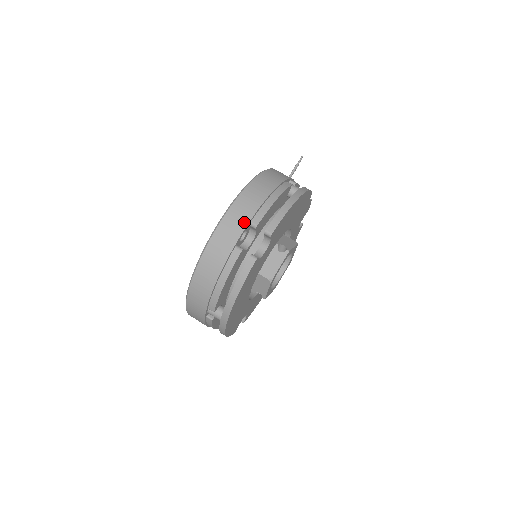
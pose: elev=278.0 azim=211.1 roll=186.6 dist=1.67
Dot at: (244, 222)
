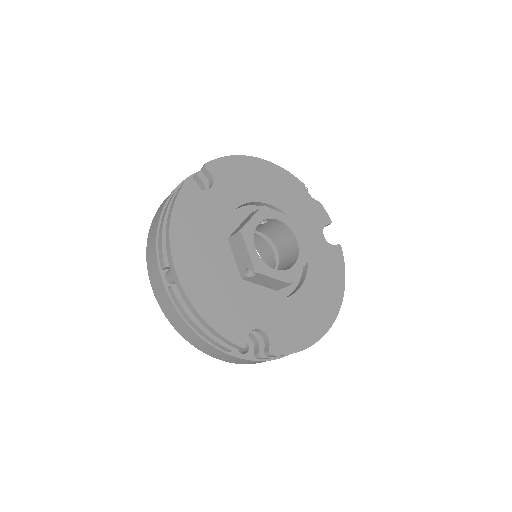
Dot at: (187, 178)
